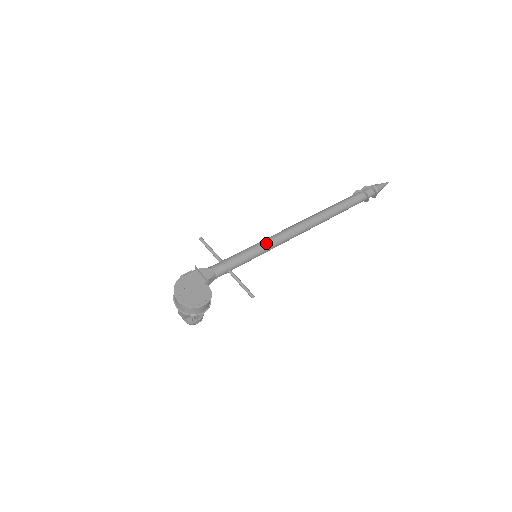
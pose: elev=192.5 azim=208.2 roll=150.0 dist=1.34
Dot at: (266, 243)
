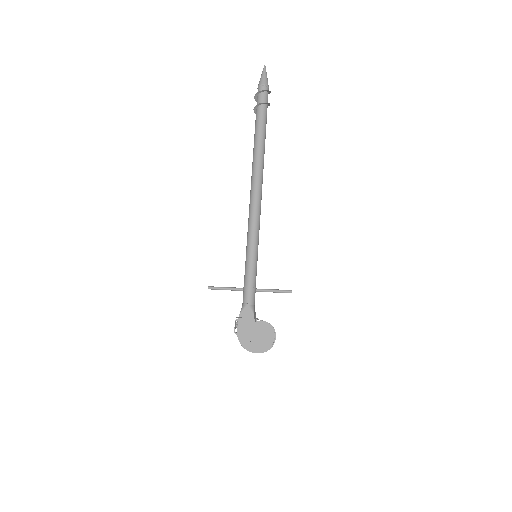
Dot at: (253, 241)
